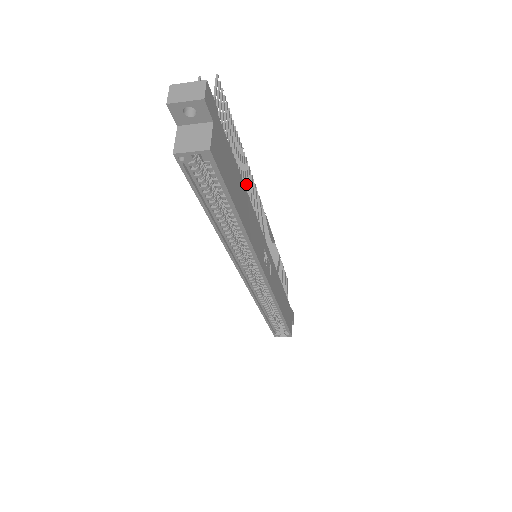
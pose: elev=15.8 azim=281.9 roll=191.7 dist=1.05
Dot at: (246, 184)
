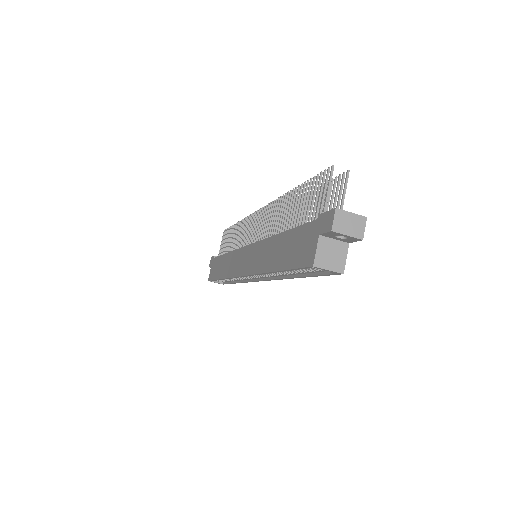
Dot at: occluded
